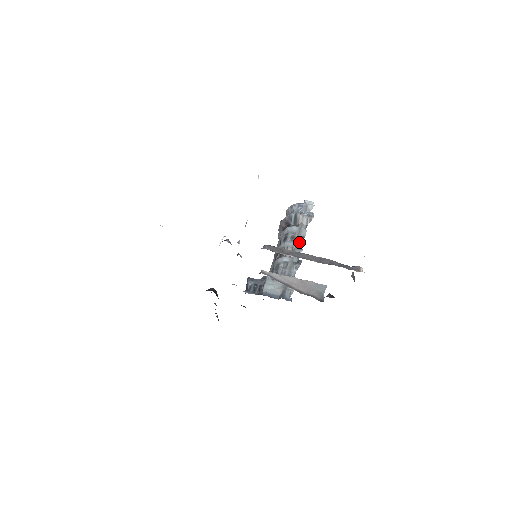
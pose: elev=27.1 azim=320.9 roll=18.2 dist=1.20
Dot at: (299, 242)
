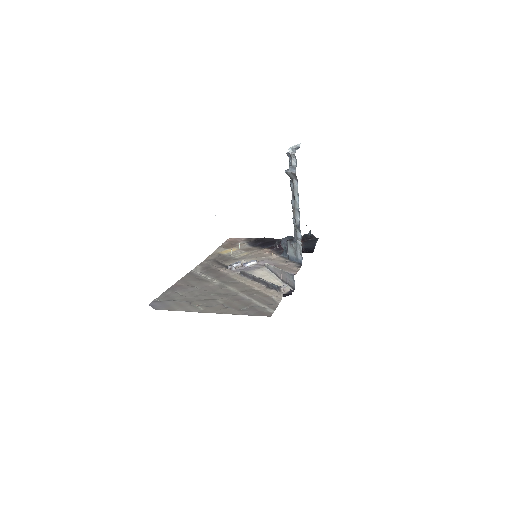
Dot at: (296, 202)
